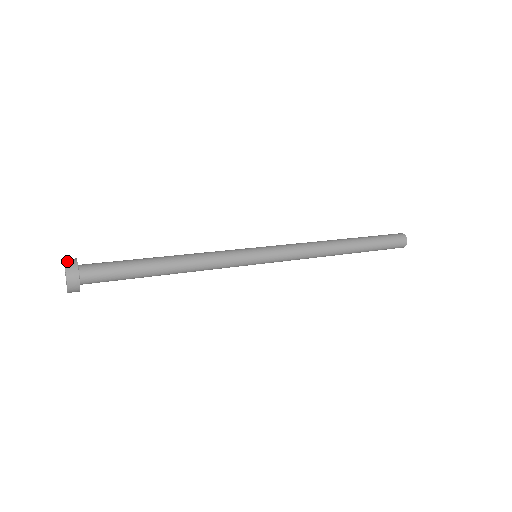
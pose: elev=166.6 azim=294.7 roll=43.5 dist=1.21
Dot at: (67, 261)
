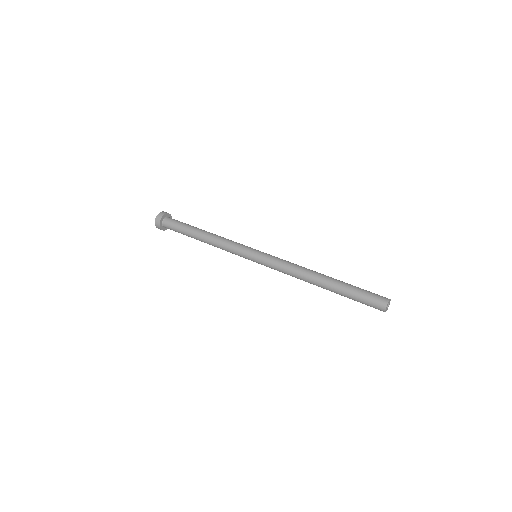
Dot at: (161, 213)
